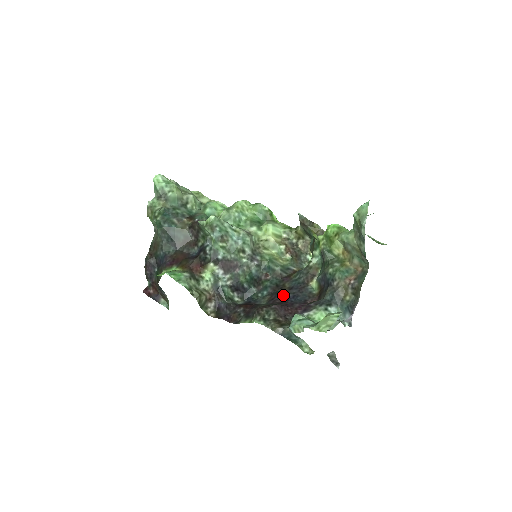
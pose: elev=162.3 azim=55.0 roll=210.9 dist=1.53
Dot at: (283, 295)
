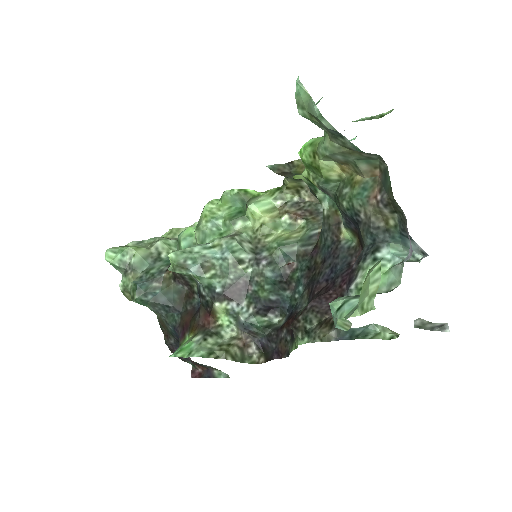
Dot at: (318, 278)
